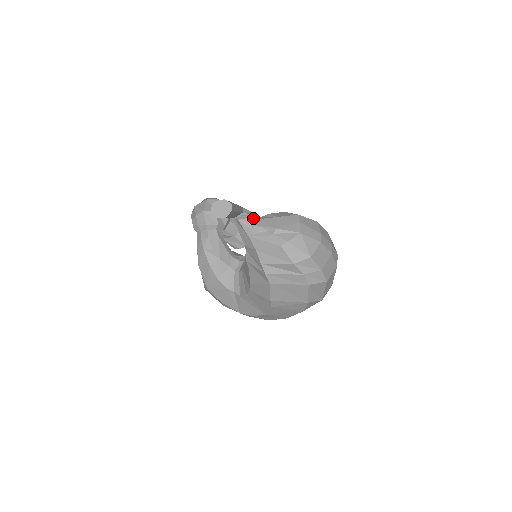
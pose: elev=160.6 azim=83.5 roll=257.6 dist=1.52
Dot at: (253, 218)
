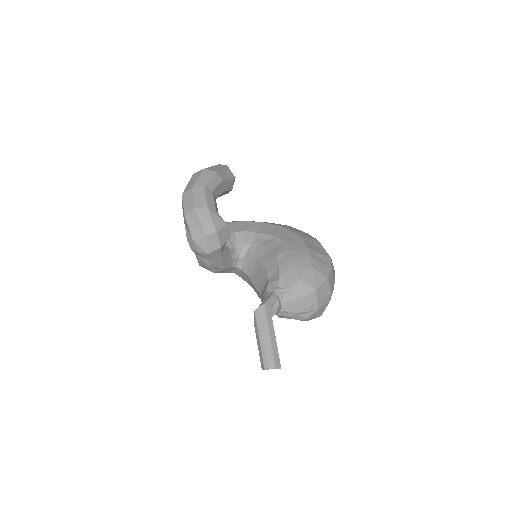
Dot at: (278, 309)
